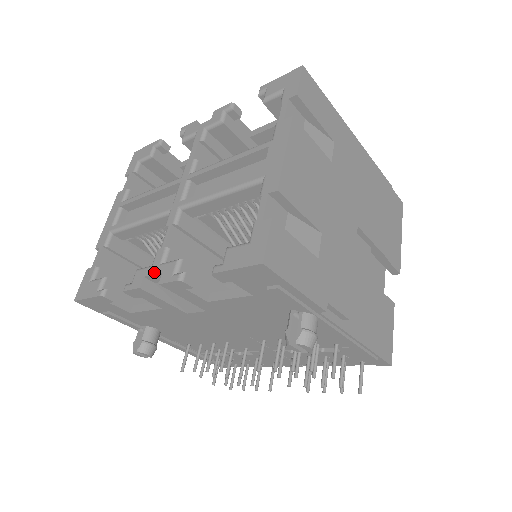
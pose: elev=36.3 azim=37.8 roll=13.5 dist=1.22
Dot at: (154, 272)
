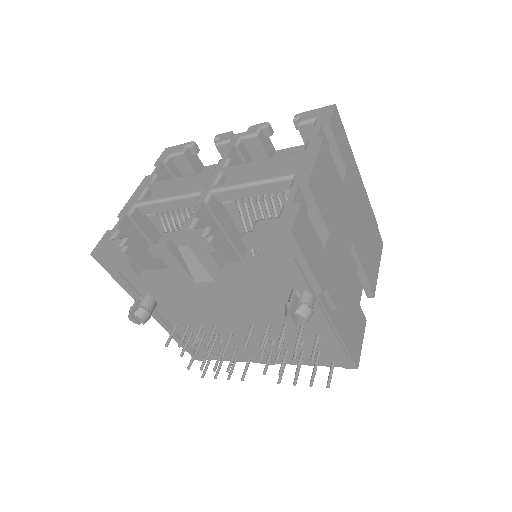
Dot at: (182, 234)
